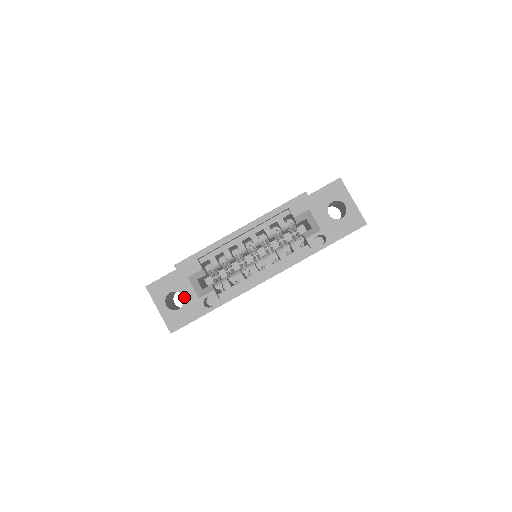
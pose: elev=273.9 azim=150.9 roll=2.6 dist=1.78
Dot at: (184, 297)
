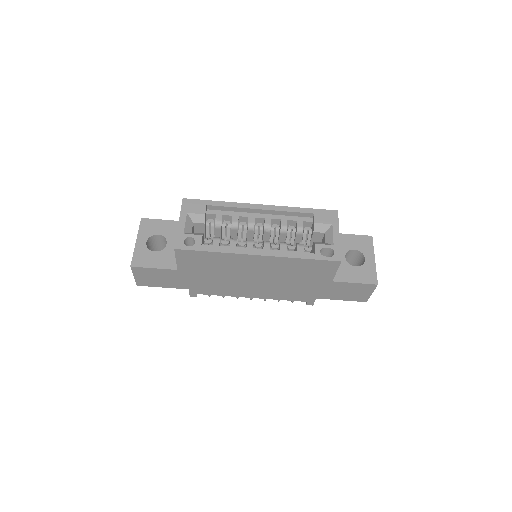
Dot at: (167, 245)
